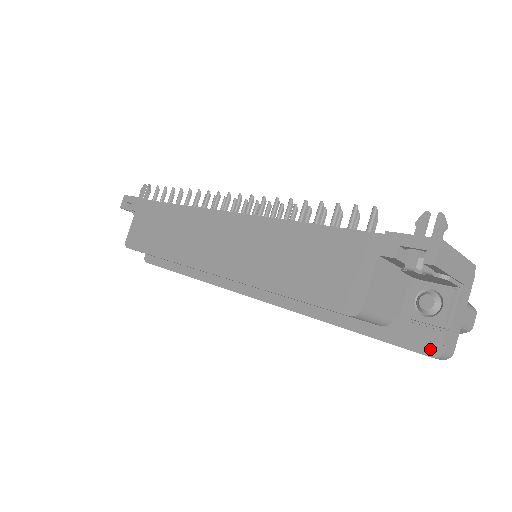
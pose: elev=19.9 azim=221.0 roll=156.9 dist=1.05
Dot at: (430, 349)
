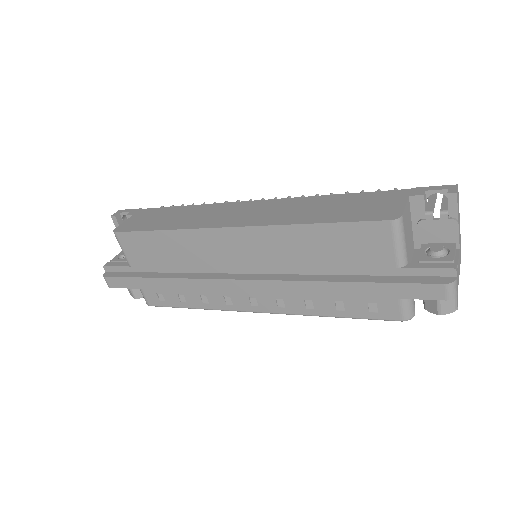
Dot at: (443, 280)
